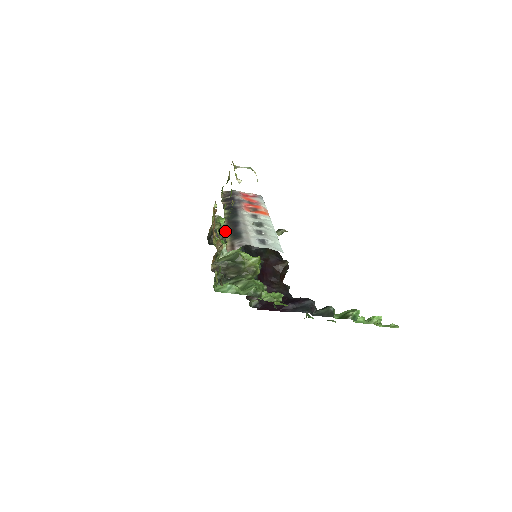
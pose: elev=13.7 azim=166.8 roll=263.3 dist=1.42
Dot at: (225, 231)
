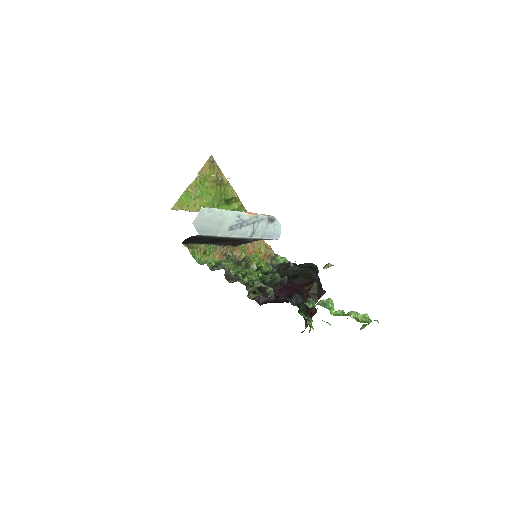
Dot at: occluded
